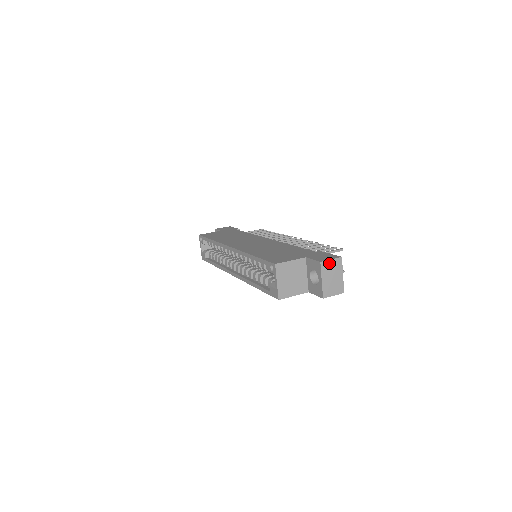
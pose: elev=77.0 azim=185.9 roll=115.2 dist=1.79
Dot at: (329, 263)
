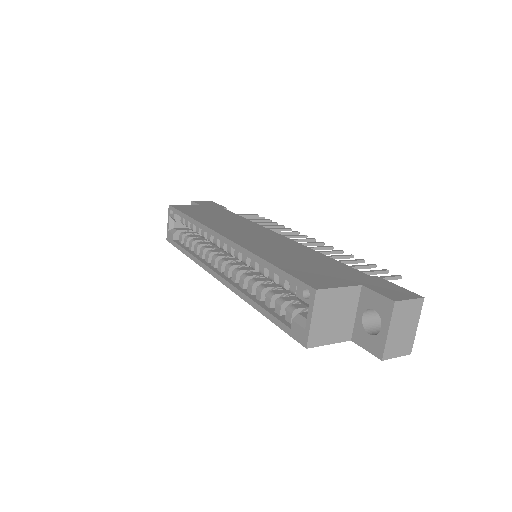
Dot at: (405, 305)
